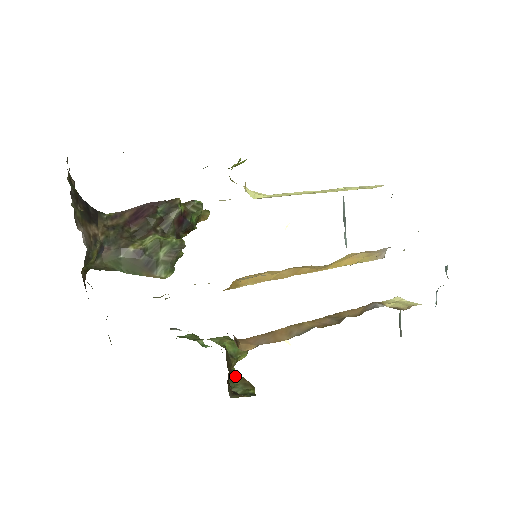
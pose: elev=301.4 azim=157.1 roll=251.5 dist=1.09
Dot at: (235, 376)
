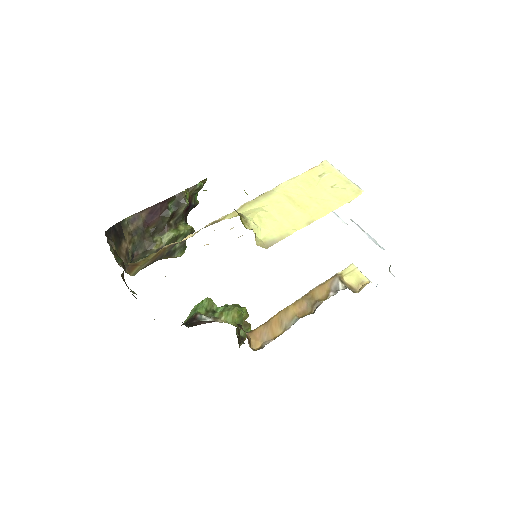
Dot at: occluded
